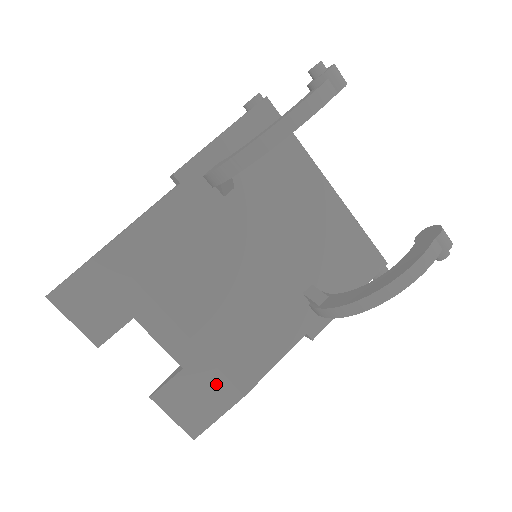
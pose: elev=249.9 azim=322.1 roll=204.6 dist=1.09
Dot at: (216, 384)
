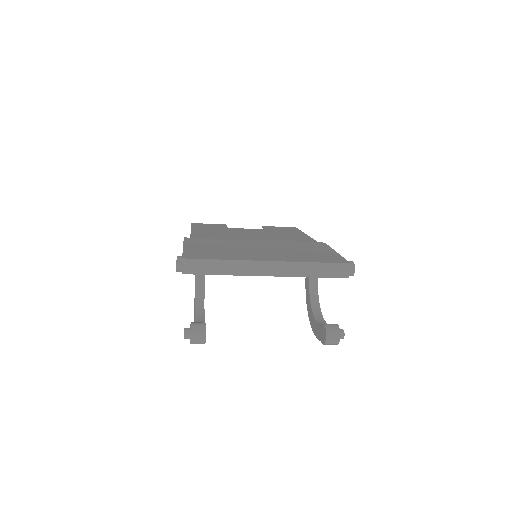
Dot at: occluded
